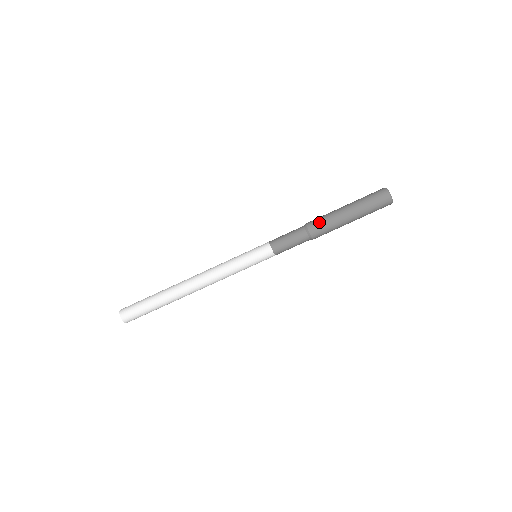
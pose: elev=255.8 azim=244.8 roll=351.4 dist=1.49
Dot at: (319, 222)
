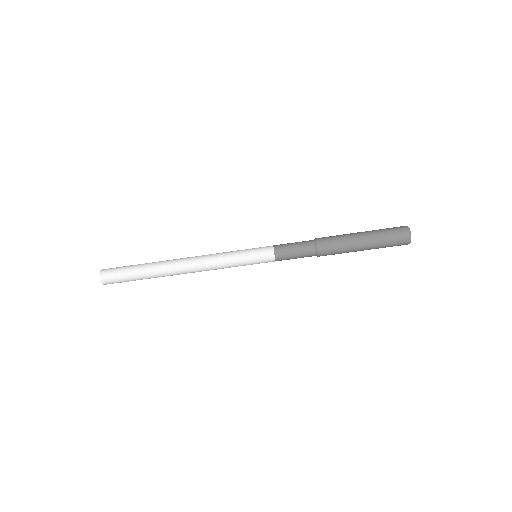
Dot at: (332, 253)
